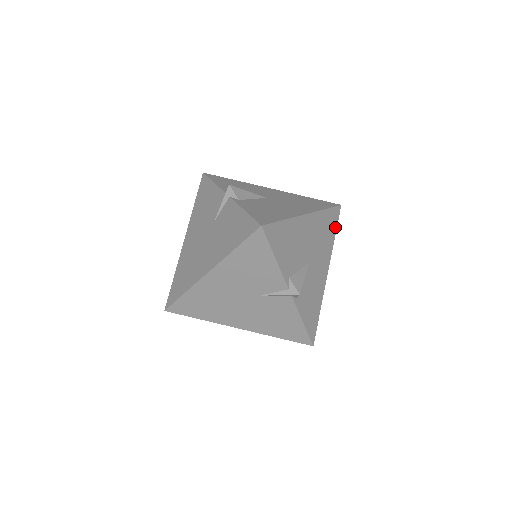
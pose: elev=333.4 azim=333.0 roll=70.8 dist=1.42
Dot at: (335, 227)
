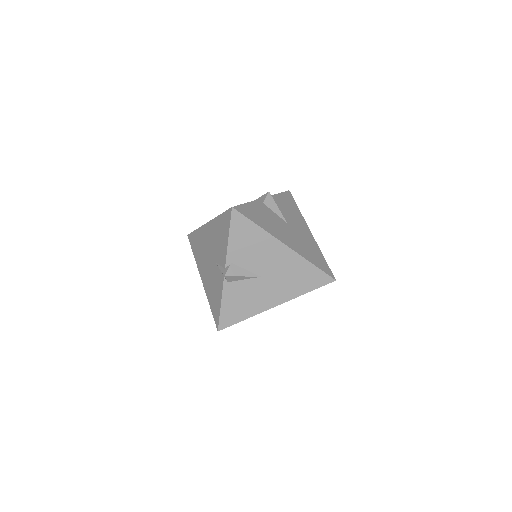
Dot at: (314, 287)
